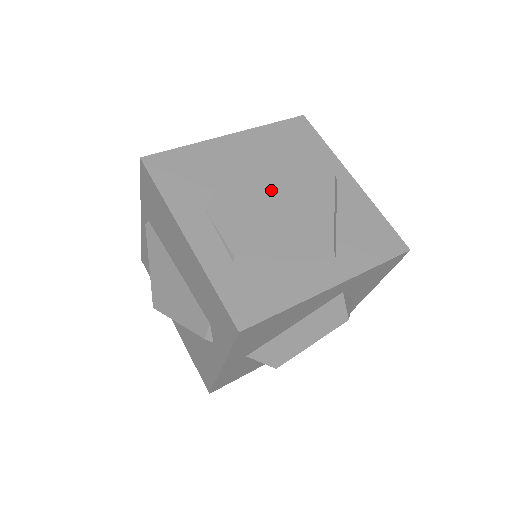
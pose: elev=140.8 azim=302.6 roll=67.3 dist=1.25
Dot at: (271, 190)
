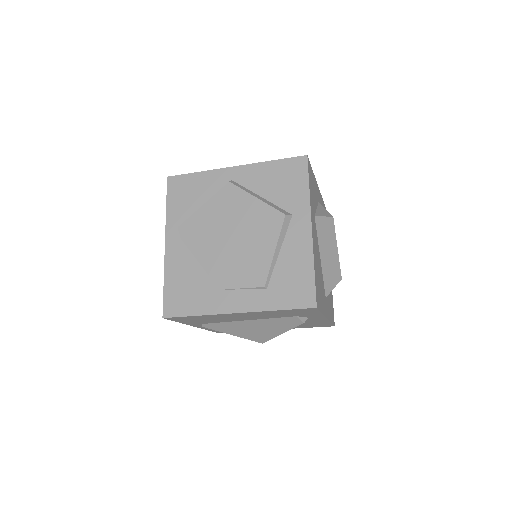
Dot at: (223, 236)
